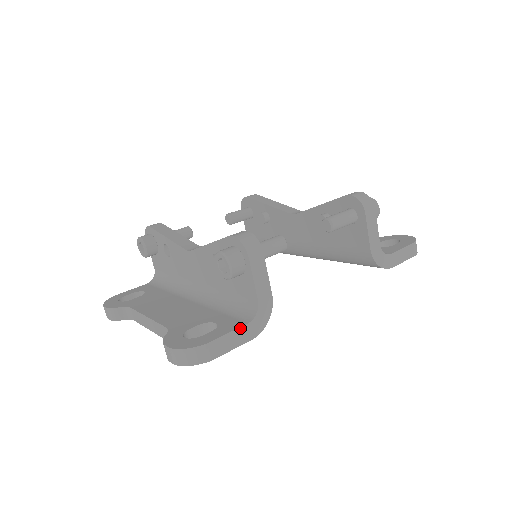
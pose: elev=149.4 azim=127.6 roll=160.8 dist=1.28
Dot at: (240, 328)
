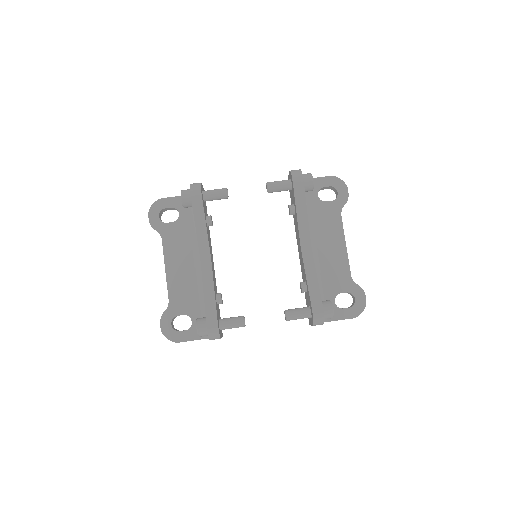
Dot at: occluded
